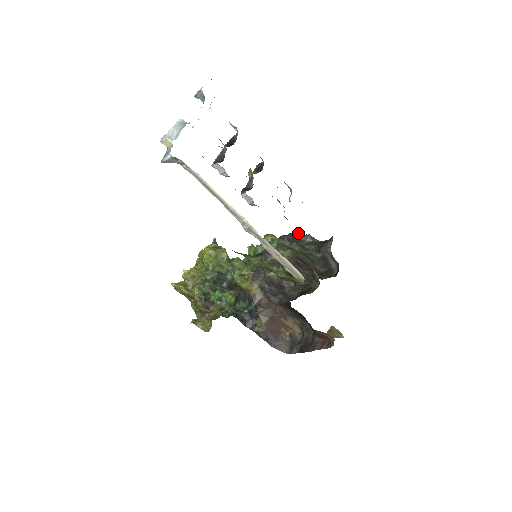
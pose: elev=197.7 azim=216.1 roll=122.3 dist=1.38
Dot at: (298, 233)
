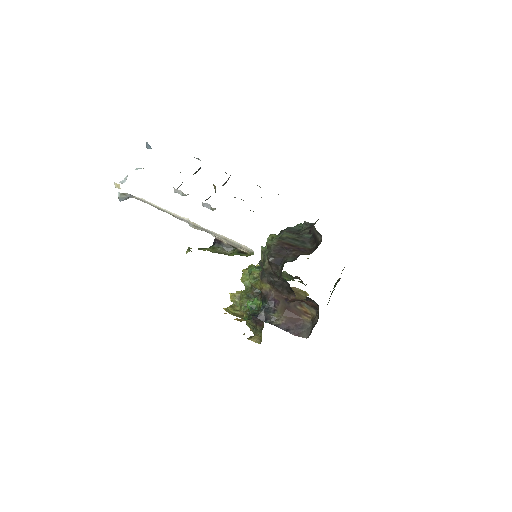
Dot at: (297, 224)
